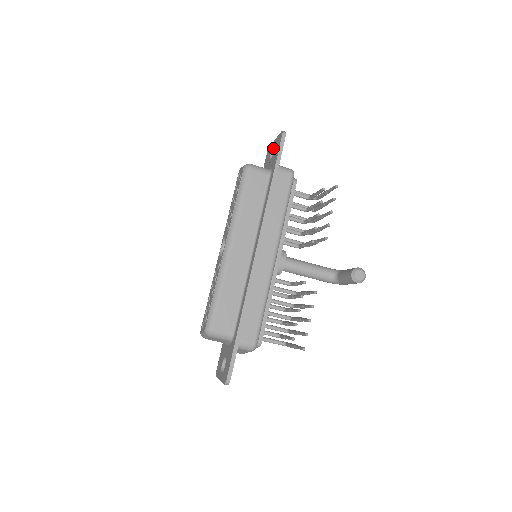
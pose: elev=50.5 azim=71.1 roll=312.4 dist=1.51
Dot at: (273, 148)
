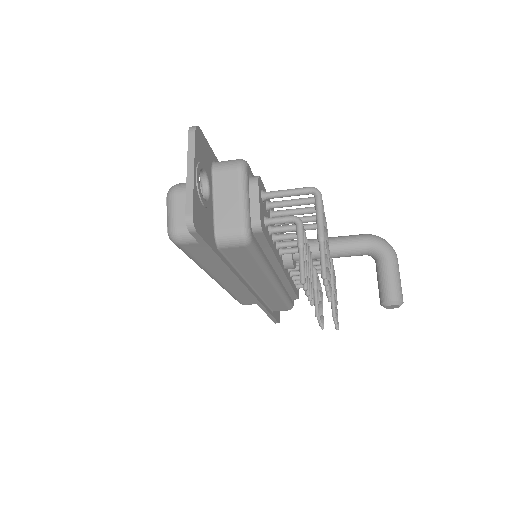
Dot at: occluded
